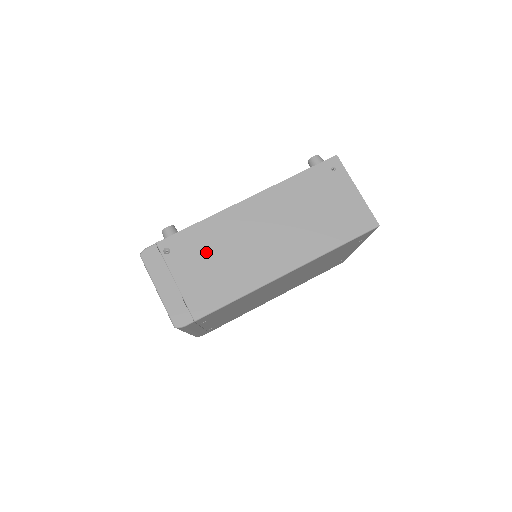
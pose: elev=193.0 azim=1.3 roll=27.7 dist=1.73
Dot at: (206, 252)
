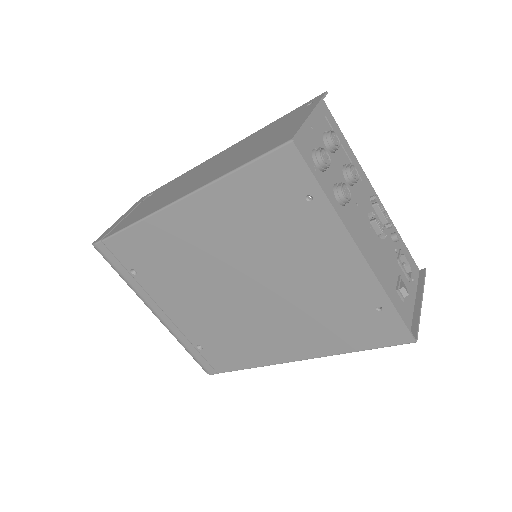
Dot at: (162, 193)
